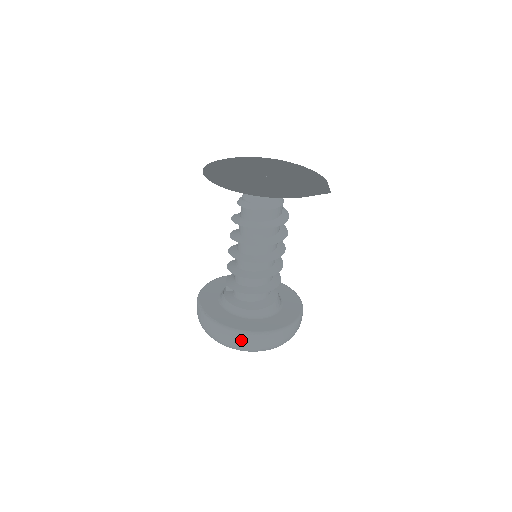
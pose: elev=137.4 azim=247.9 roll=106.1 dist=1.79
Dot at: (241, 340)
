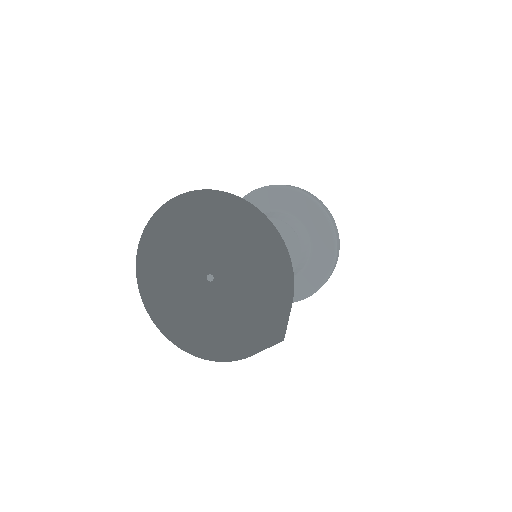
Dot at: occluded
